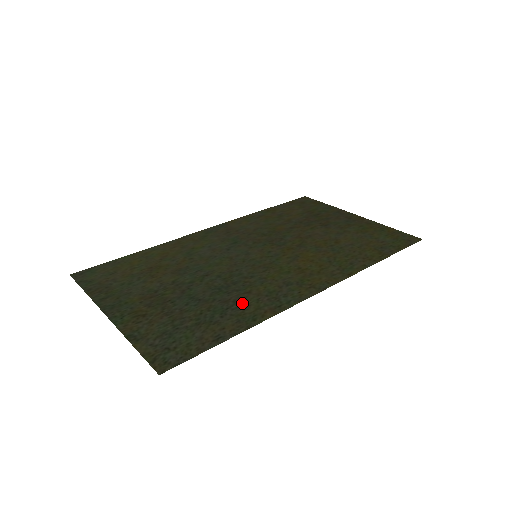
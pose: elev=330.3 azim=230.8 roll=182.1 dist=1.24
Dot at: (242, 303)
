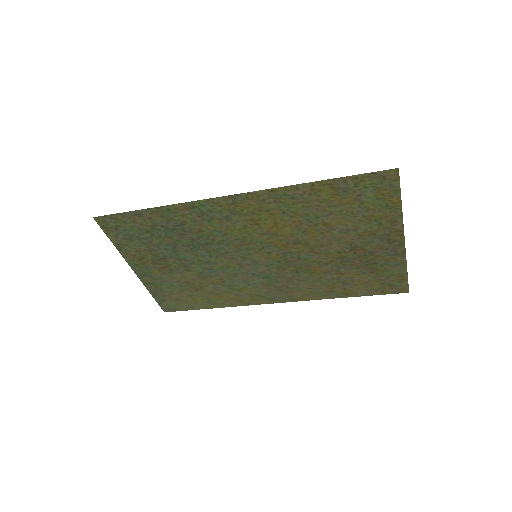
Dot at: (184, 226)
